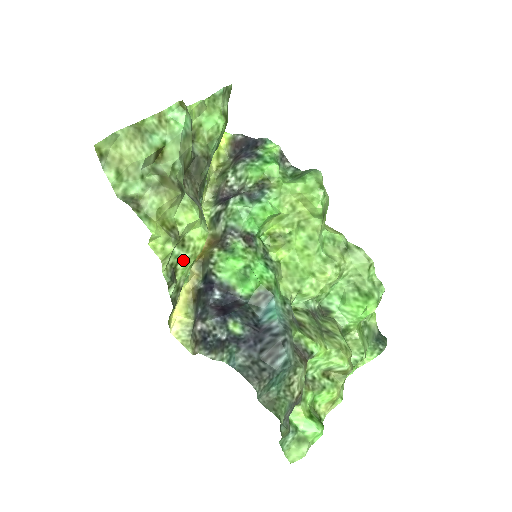
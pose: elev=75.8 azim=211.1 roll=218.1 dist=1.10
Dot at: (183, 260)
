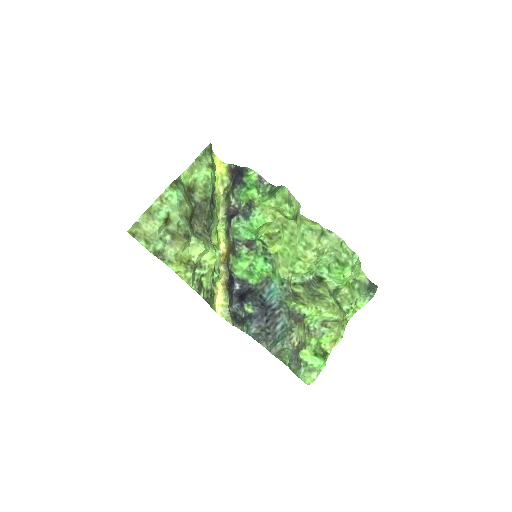
Dot at: (204, 275)
